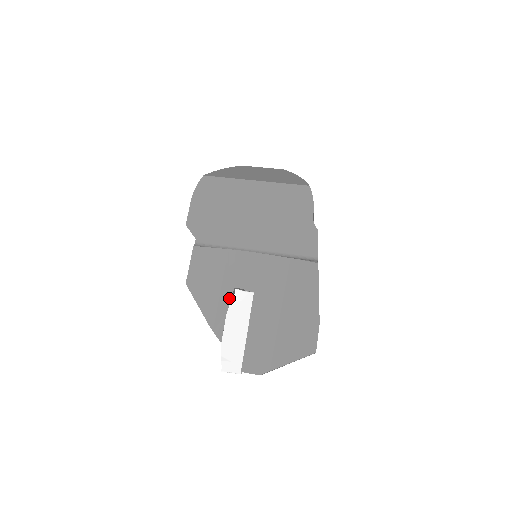
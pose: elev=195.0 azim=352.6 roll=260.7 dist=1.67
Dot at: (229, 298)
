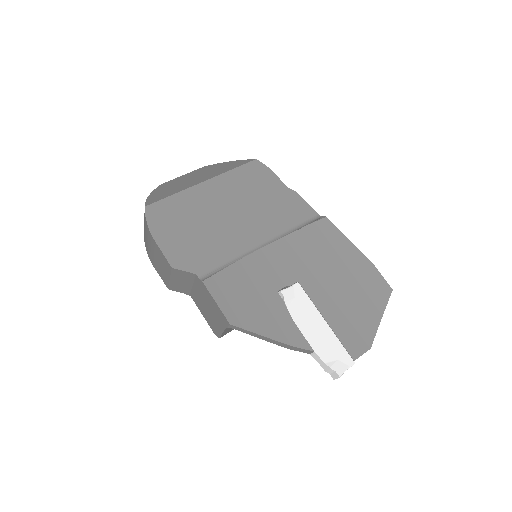
Dot at: (282, 304)
